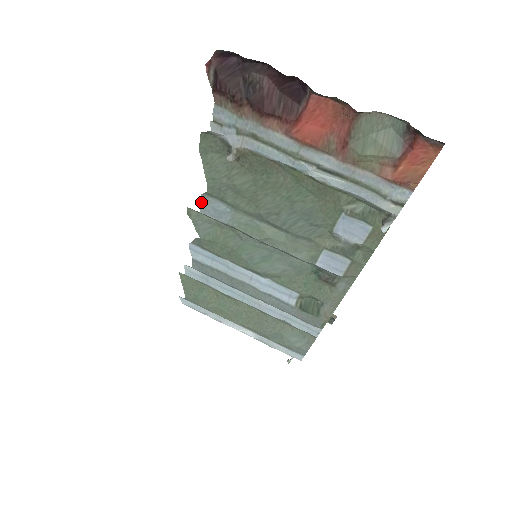
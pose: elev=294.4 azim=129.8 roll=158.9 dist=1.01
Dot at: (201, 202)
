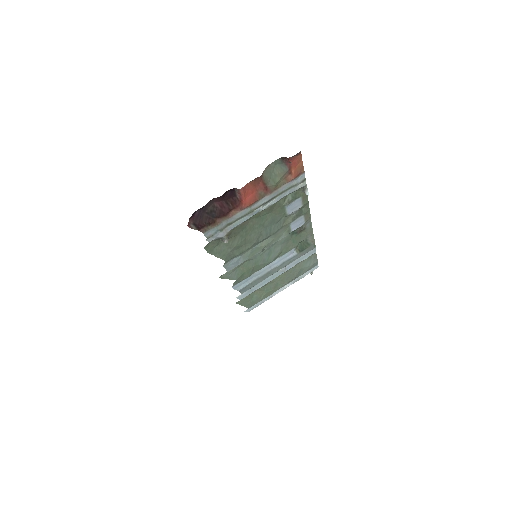
Dot at: (225, 268)
